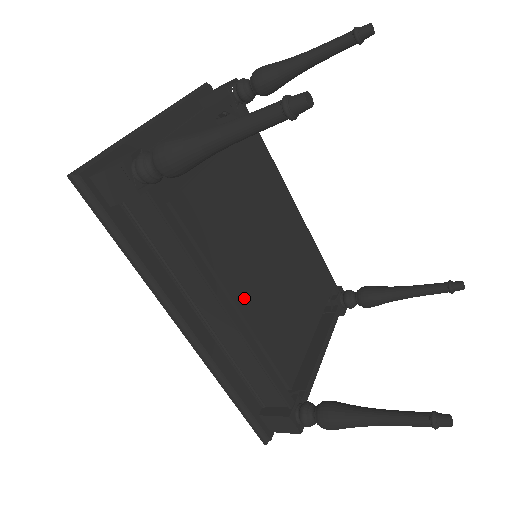
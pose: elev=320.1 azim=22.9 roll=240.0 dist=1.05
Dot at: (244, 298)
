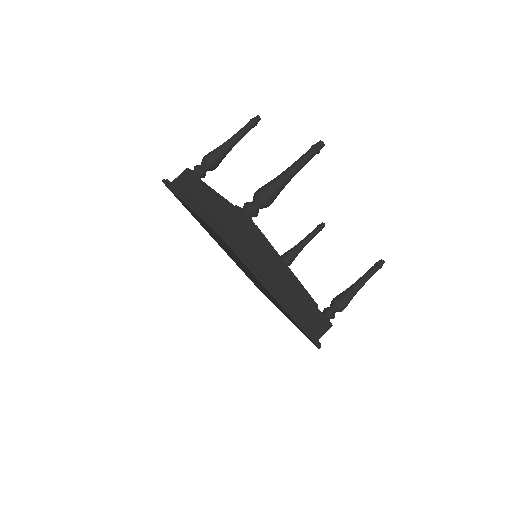
Dot at: occluded
